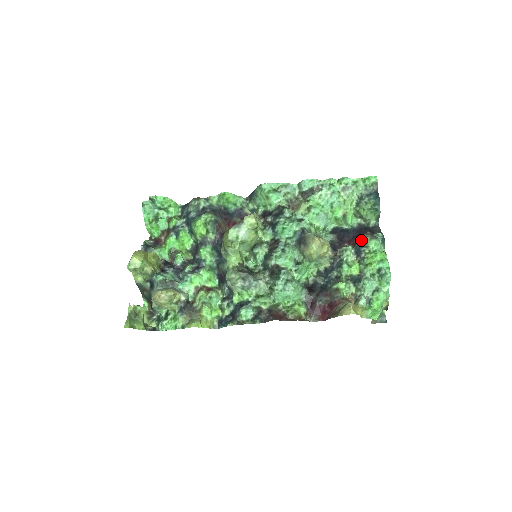
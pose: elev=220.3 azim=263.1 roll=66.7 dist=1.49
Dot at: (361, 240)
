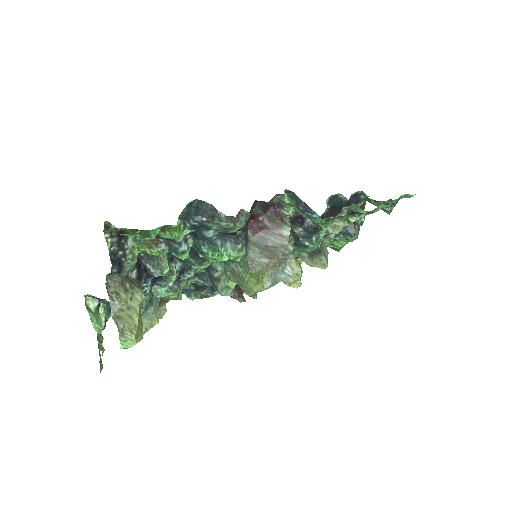
Dot at: (349, 234)
